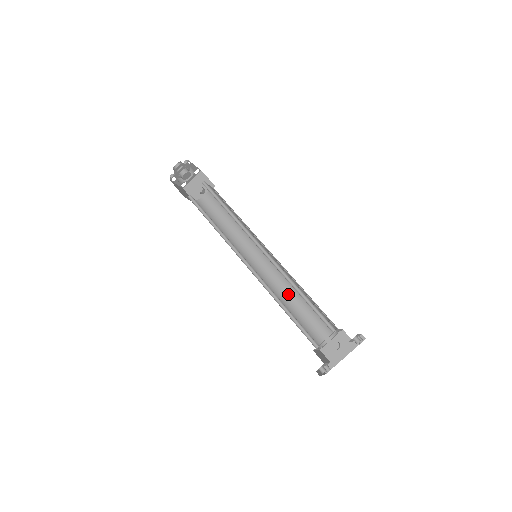
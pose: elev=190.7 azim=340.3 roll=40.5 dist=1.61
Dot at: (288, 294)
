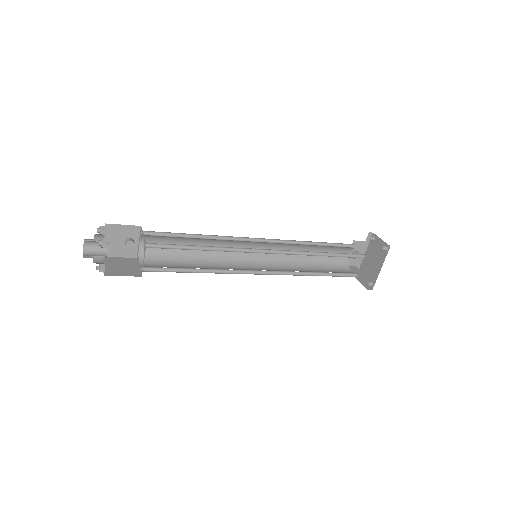
Dot at: occluded
